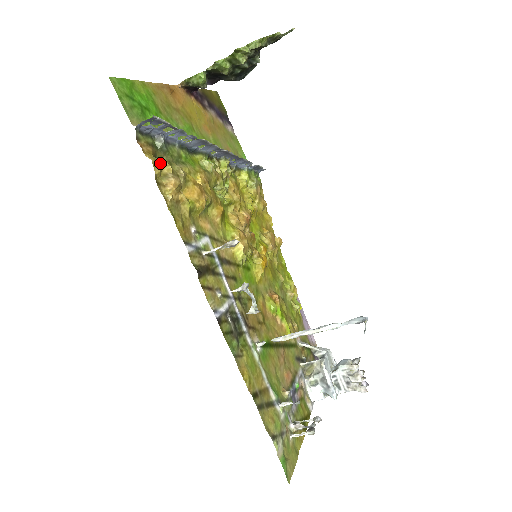
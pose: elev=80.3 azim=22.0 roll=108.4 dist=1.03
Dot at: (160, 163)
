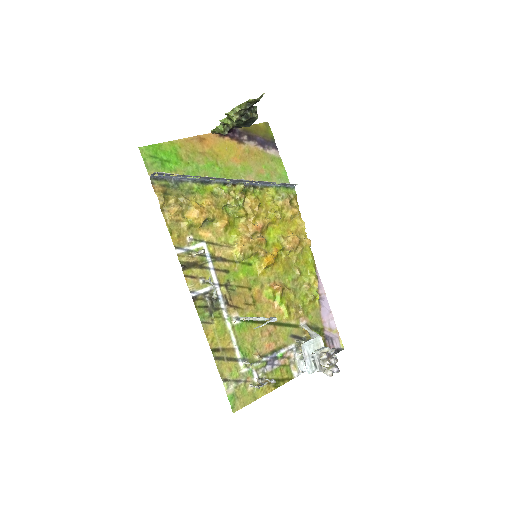
Dot at: (168, 197)
